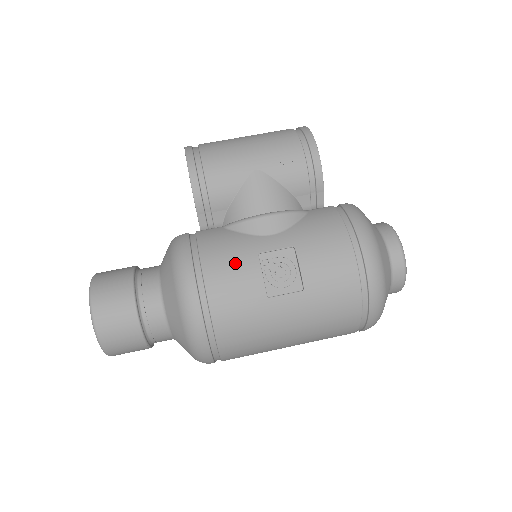
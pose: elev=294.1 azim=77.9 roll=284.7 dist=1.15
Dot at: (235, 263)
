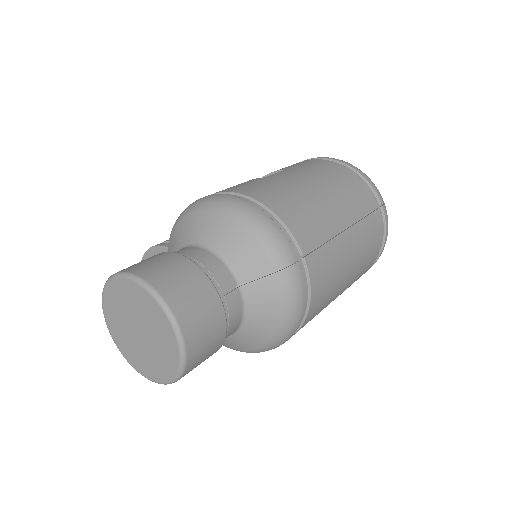
Dot at: occluded
